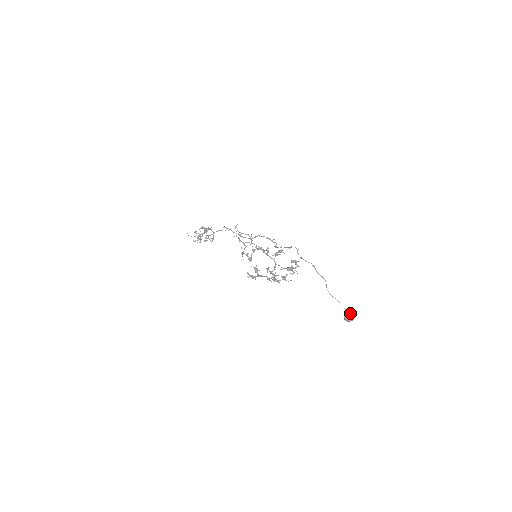
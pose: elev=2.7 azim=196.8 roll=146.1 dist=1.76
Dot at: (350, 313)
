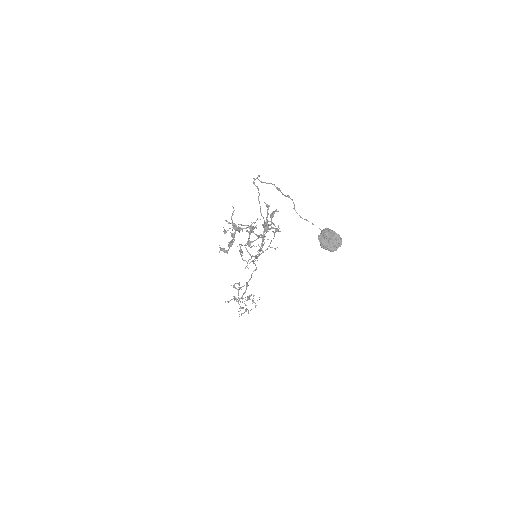
Dot at: (327, 230)
